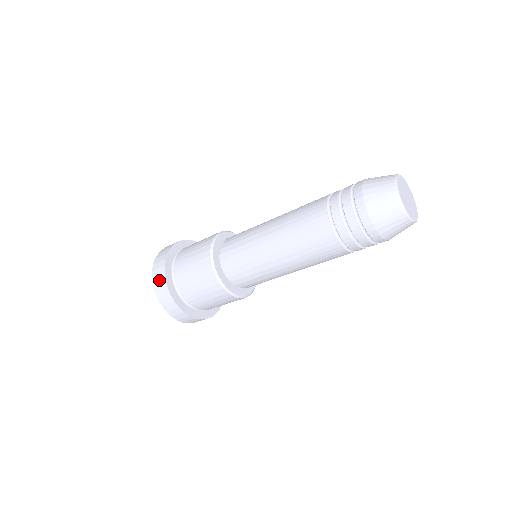
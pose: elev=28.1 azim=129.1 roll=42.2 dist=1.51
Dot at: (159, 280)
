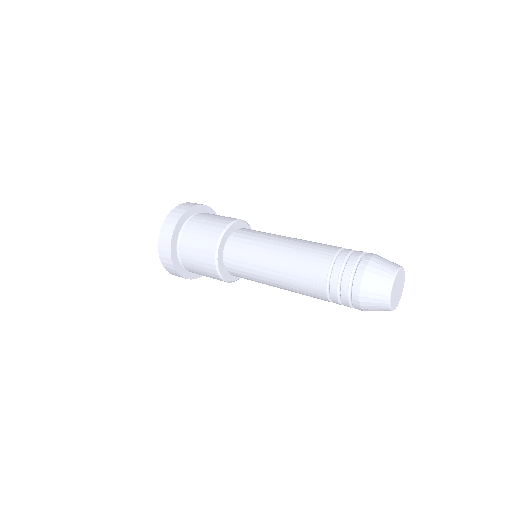
Dot at: (165, 249)
